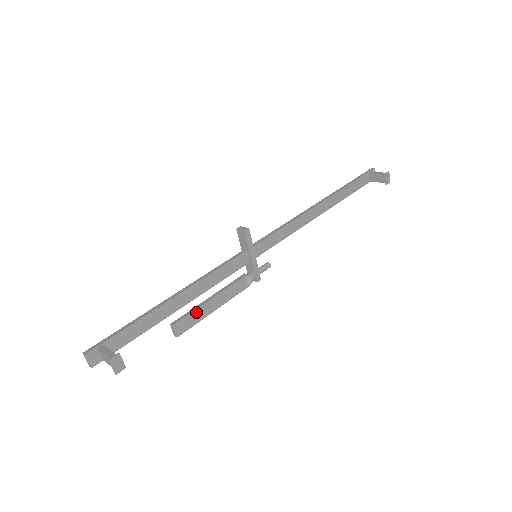
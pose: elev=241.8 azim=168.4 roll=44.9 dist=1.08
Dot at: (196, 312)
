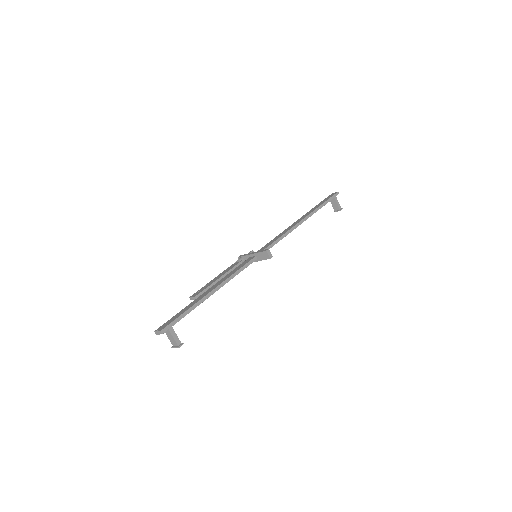
Dot at: occluded
